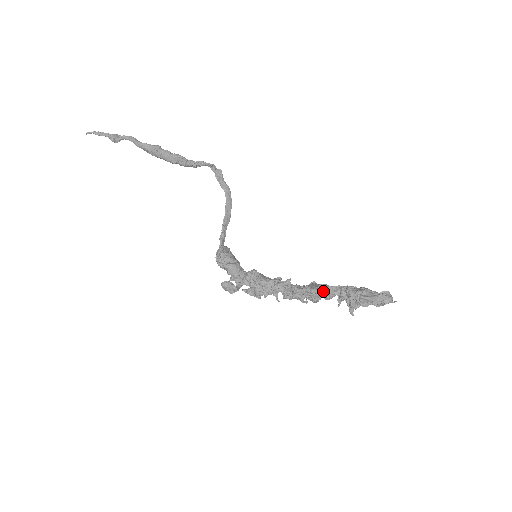
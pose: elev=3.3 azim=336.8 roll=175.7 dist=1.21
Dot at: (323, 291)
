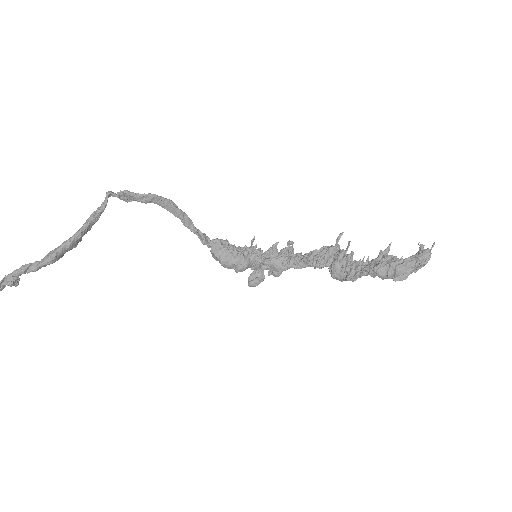
Dot at: occluded
